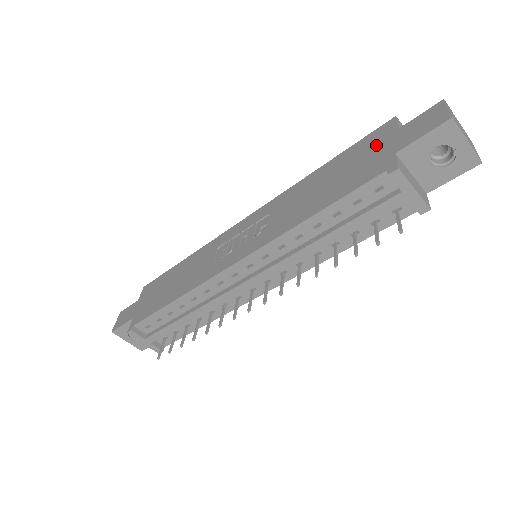
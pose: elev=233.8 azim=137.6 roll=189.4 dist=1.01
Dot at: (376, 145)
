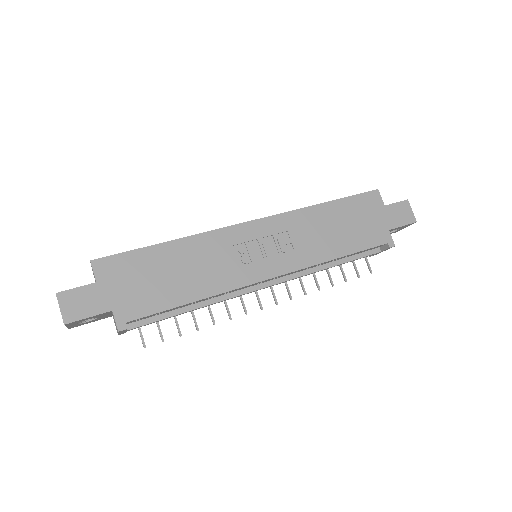
Dot at: (372, 211)
